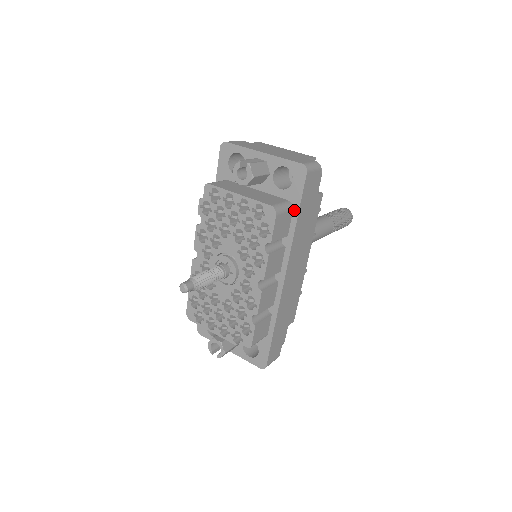
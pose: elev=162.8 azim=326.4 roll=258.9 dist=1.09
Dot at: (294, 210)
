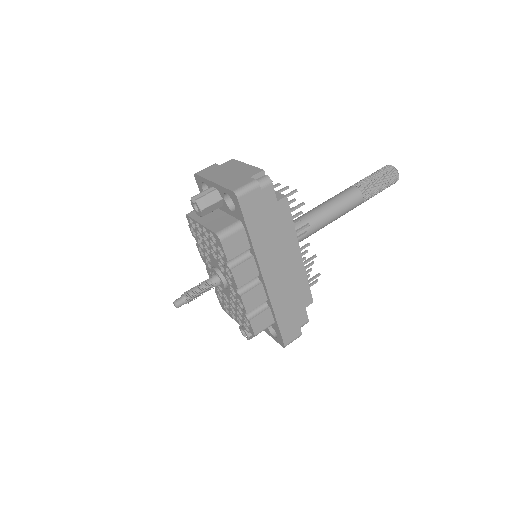
Dot at: (245, 228)
